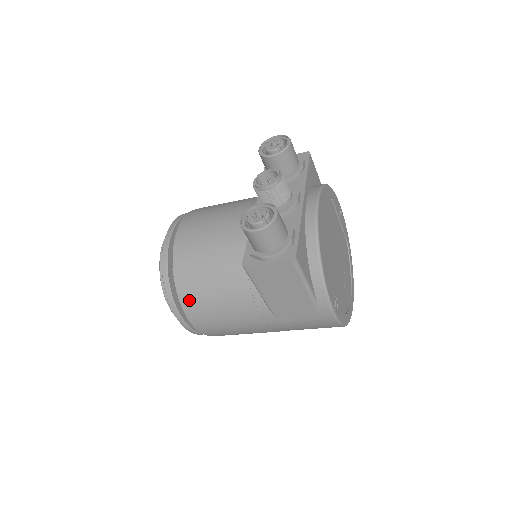
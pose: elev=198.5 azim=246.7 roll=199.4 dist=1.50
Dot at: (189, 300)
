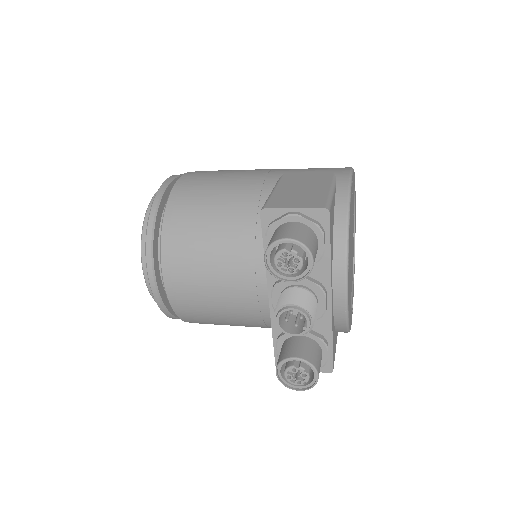
Dot at: occluded
